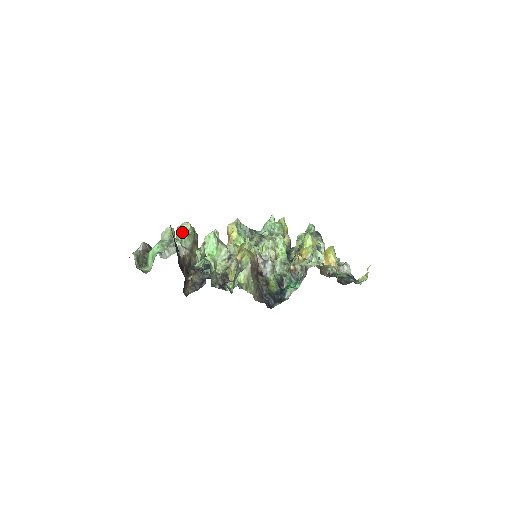
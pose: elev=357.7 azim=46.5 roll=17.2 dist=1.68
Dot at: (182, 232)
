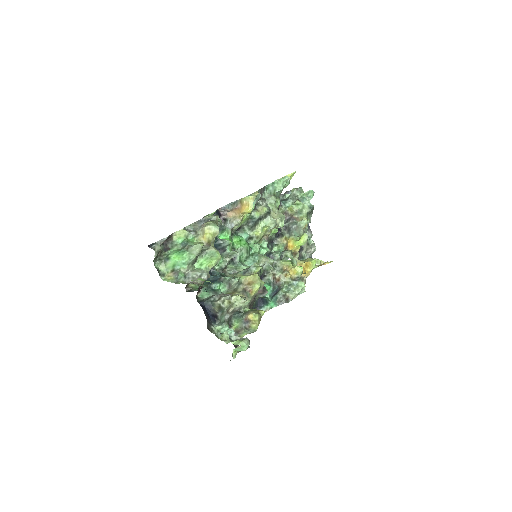
Dot at: (212, 262)
